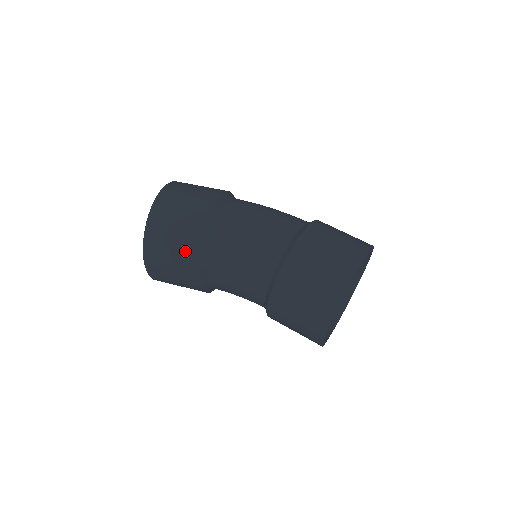
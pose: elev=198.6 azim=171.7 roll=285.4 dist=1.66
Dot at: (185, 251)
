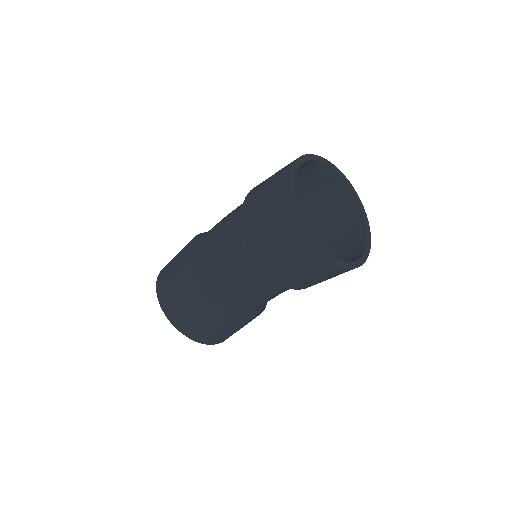
Dot at: (187, 289)
